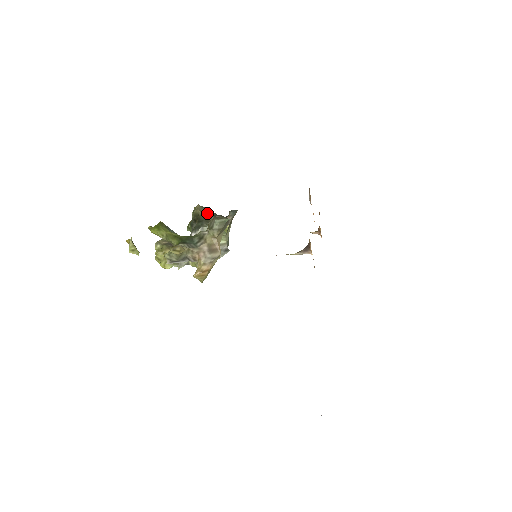
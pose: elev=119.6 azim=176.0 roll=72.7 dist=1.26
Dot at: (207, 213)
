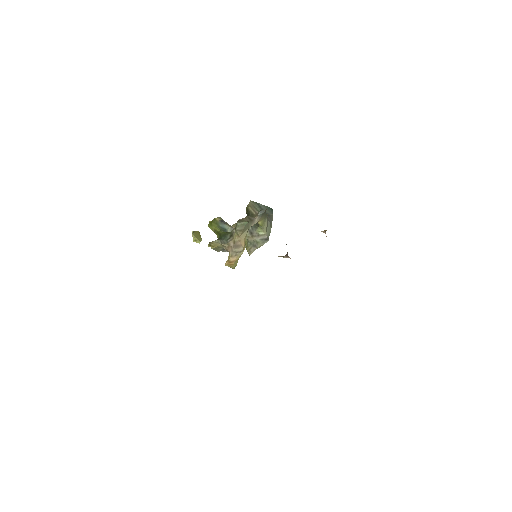
Dot at: (254, 208)
